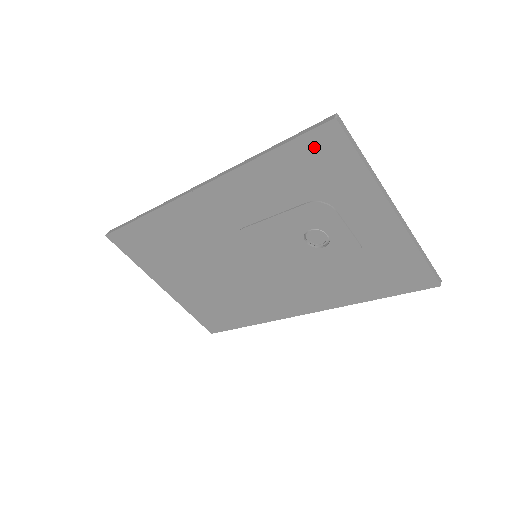
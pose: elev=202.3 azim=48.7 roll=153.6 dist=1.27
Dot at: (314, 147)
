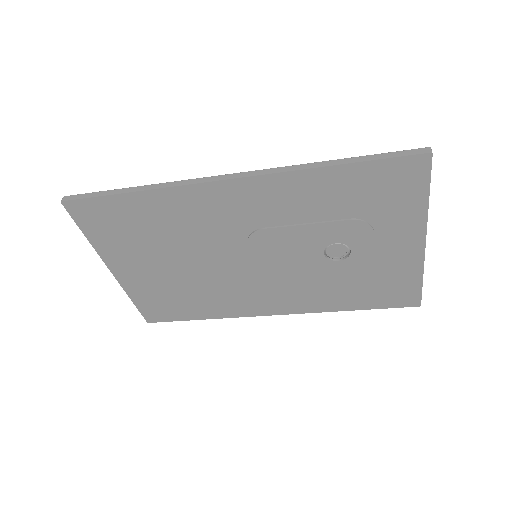
Dot at: (393, 172)
